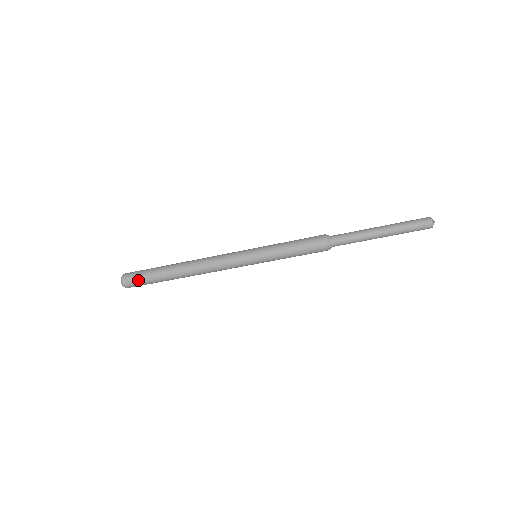
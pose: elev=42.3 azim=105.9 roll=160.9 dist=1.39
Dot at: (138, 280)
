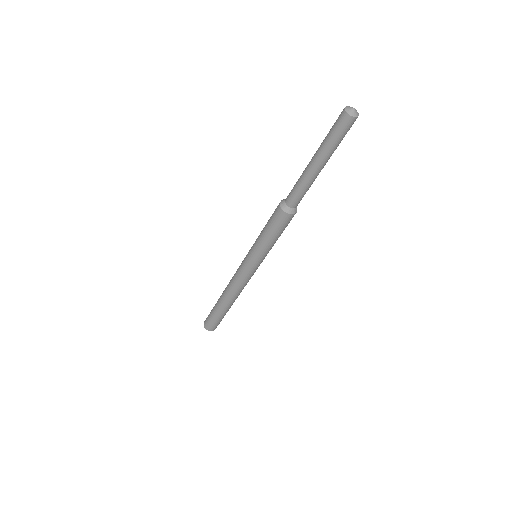
Dot at: (213, 324)
